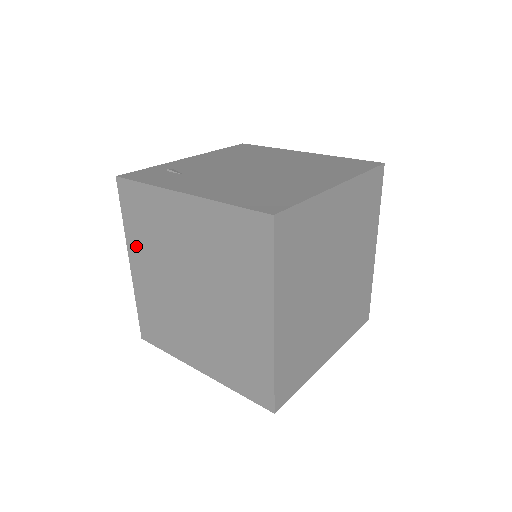
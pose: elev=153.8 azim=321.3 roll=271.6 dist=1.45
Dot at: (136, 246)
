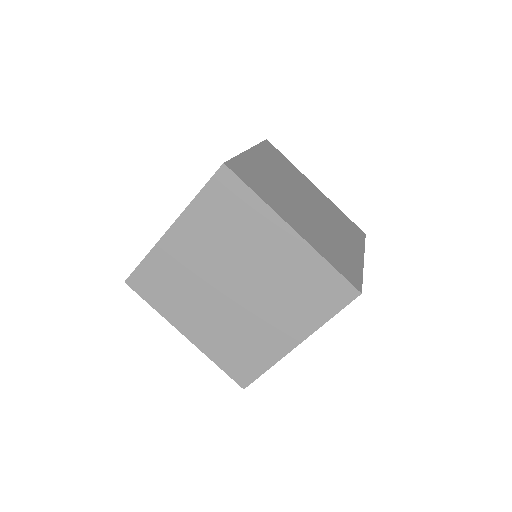
Dot at: (176, 314)
